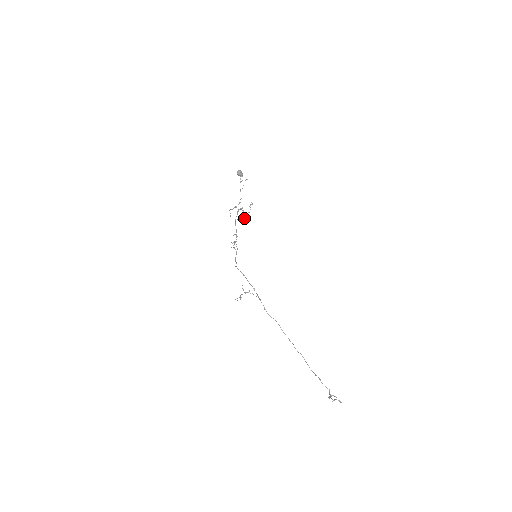
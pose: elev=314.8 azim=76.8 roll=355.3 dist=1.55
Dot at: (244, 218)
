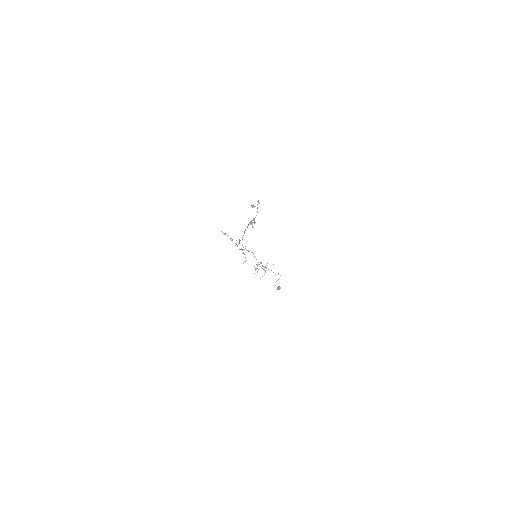
Dot at: occluded
